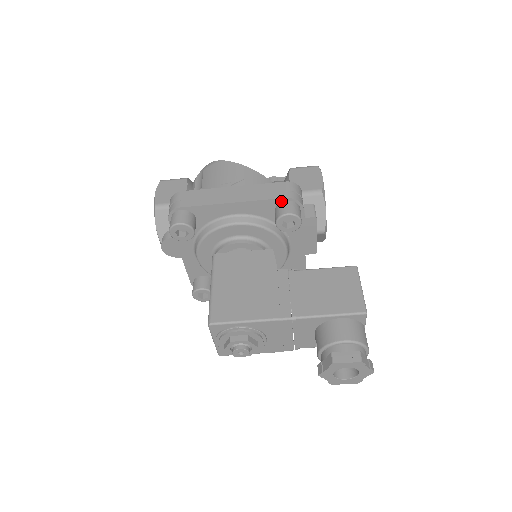
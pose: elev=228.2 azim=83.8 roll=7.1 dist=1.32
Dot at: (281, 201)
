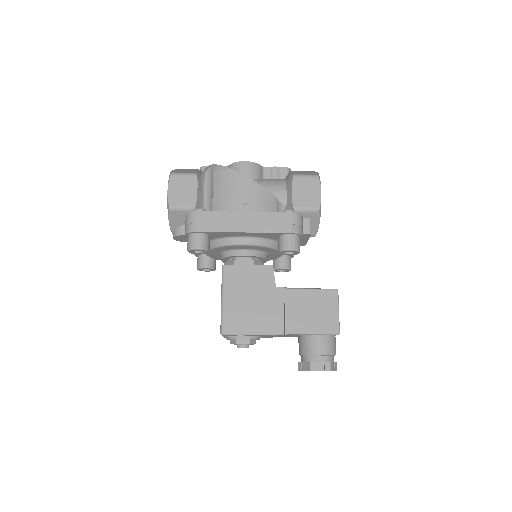
Dot at: (285, 234)
